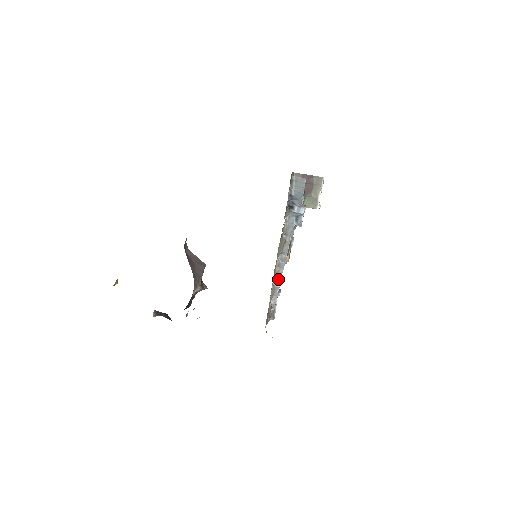
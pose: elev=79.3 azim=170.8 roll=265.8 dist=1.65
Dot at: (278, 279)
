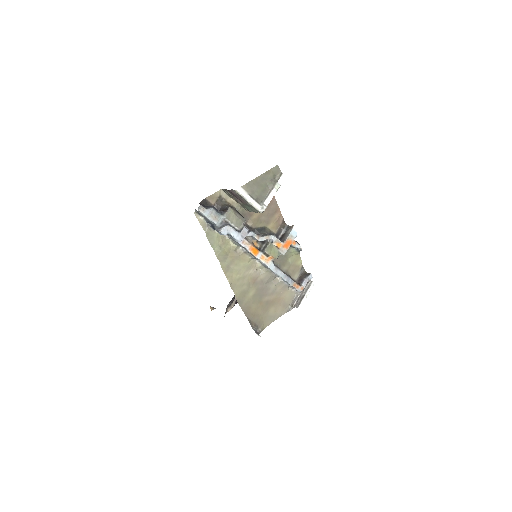
Dot at: (276, 275)
